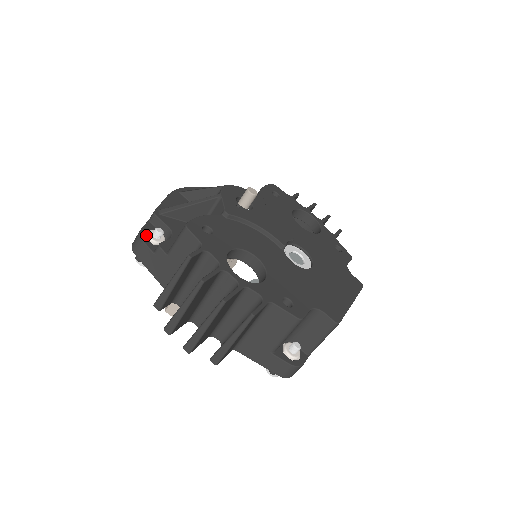
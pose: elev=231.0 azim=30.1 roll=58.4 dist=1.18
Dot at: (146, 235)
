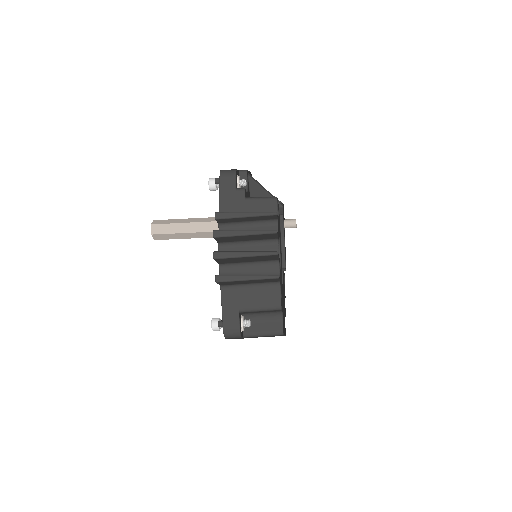
Dot at: (237, 175)
